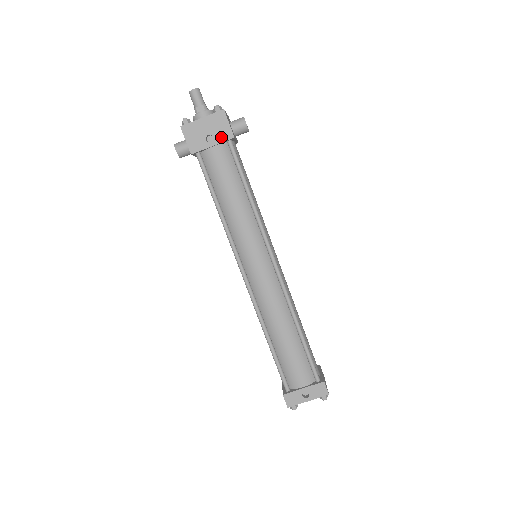
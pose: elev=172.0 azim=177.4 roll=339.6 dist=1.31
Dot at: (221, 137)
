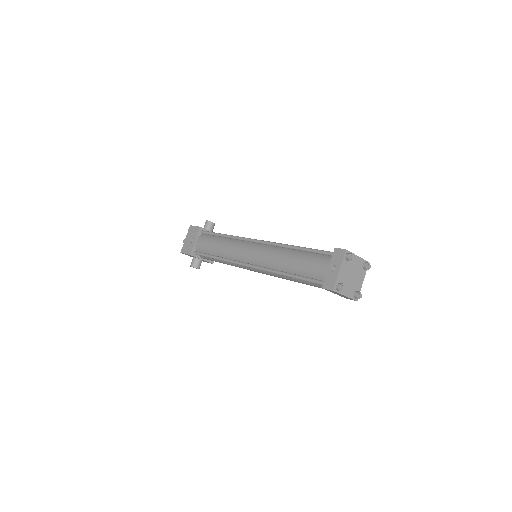
Dot at: (196, 234)
